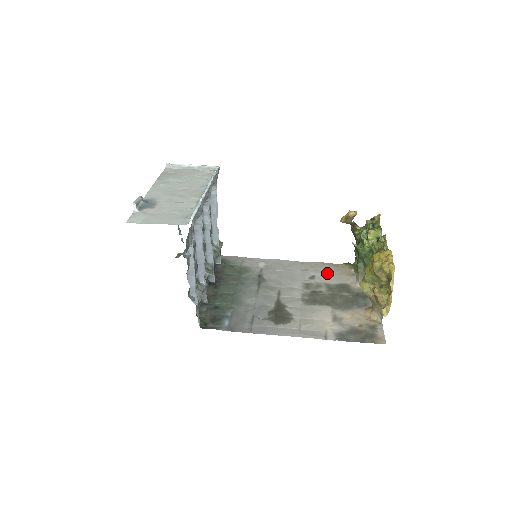
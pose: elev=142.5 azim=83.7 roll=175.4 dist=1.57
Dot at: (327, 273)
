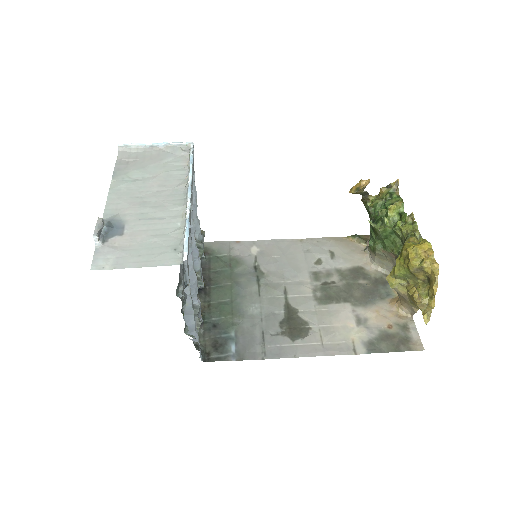
Dot at: (334, 253)
